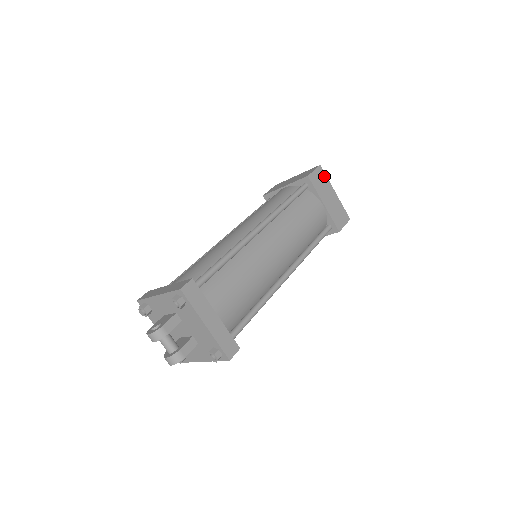
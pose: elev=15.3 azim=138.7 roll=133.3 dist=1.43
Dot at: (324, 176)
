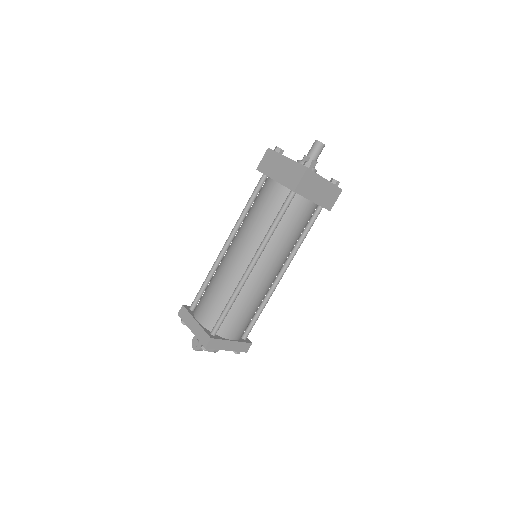
Dot at: (312, 175)
